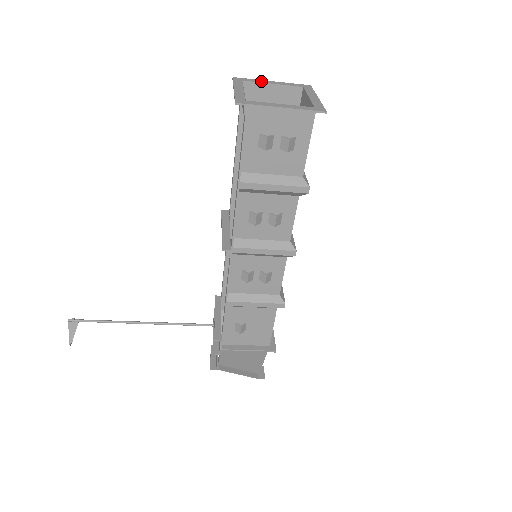
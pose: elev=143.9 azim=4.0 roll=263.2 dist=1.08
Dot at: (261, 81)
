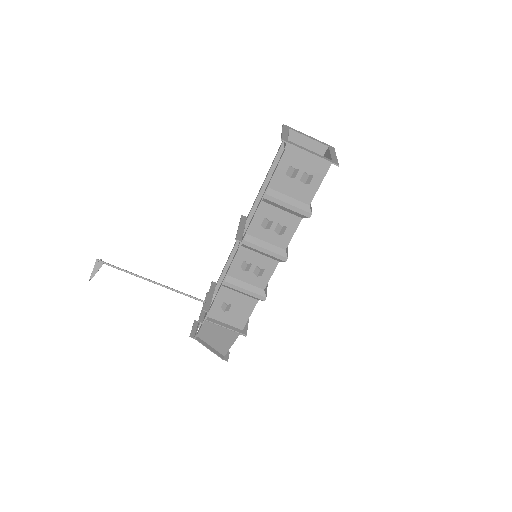
Dot at: (301, 133)
